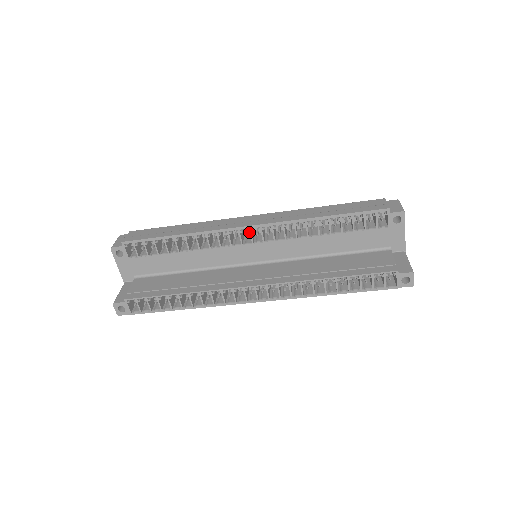
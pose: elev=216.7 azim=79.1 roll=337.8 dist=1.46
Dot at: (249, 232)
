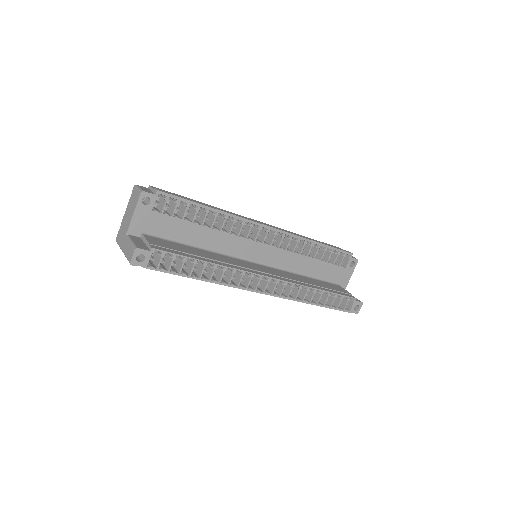
Dot at: occluded
